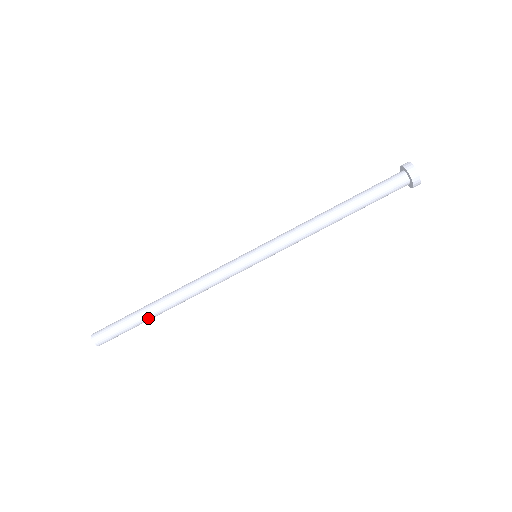
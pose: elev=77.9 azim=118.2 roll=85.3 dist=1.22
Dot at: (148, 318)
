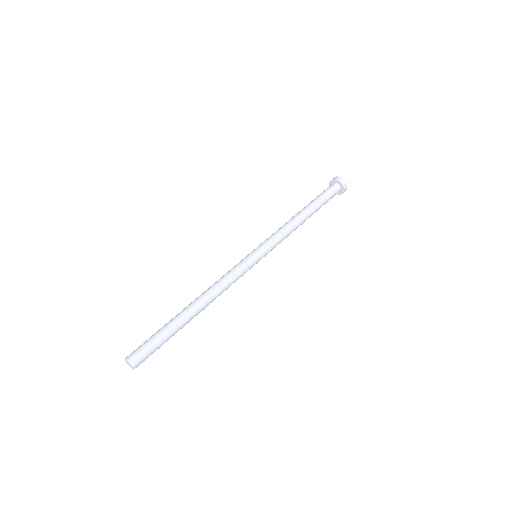
Dot at: (175, 321)
